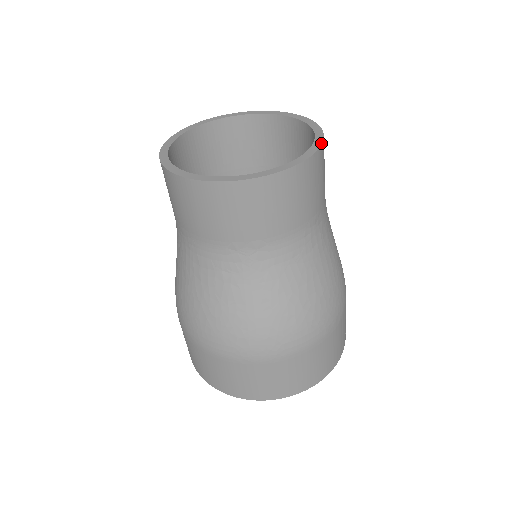
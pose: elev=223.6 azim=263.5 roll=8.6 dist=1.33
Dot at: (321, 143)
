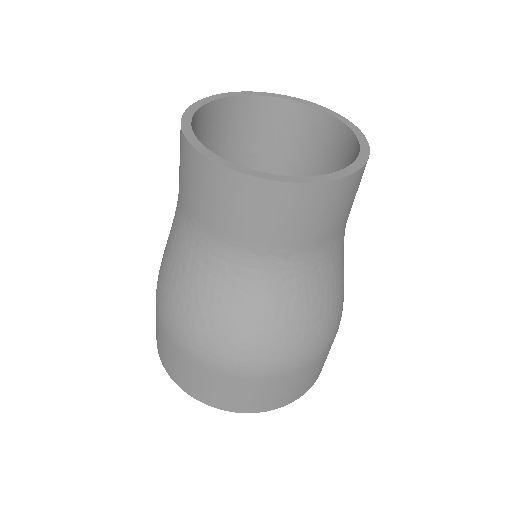
Dot at: (369, 151)
